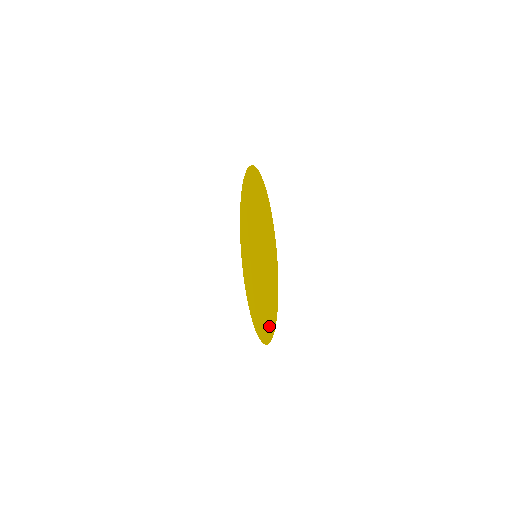
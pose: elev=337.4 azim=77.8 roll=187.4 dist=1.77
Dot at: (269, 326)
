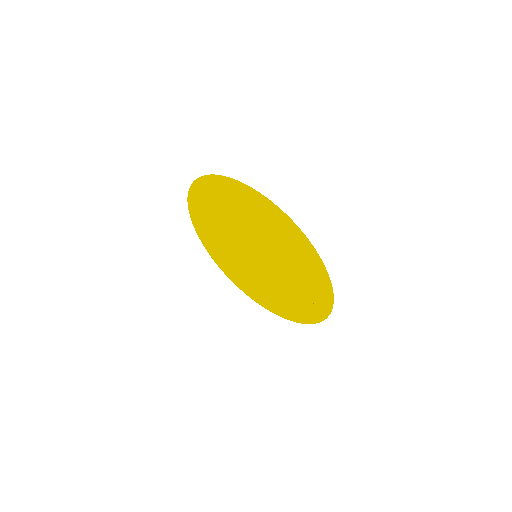
Dot at: (300, 315)
